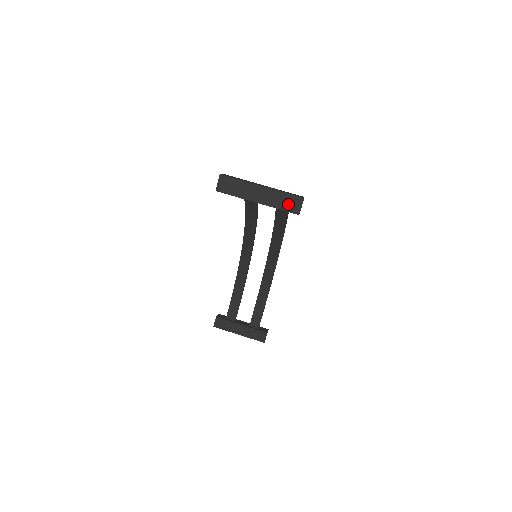
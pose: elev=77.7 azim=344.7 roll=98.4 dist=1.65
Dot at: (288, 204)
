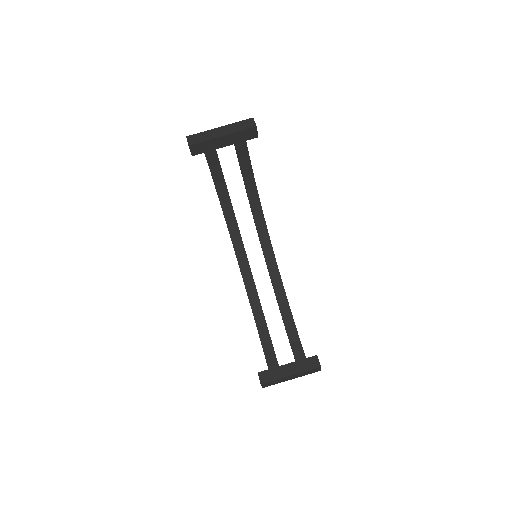
Dot at: (245, 126)
